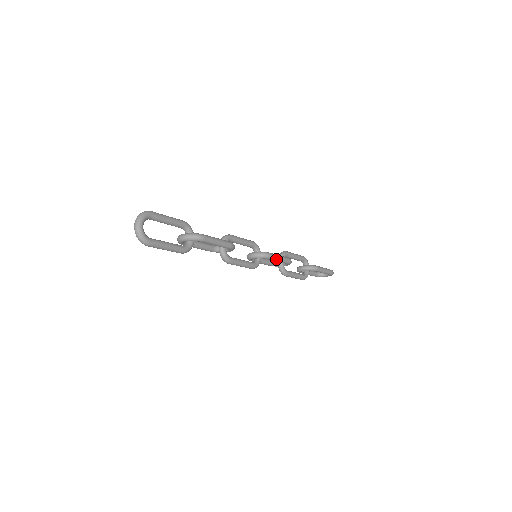
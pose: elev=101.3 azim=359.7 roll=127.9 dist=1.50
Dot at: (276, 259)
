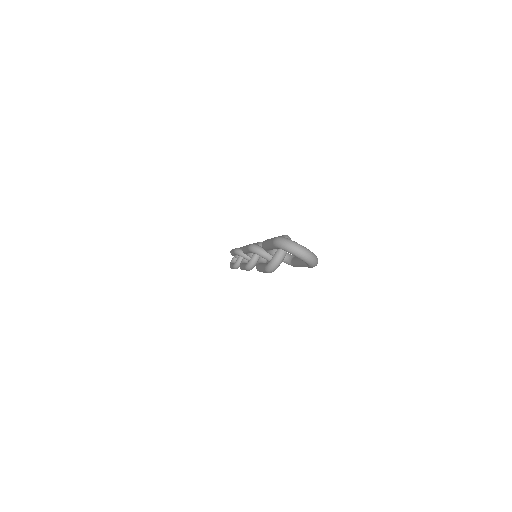
Dot at: occluded
